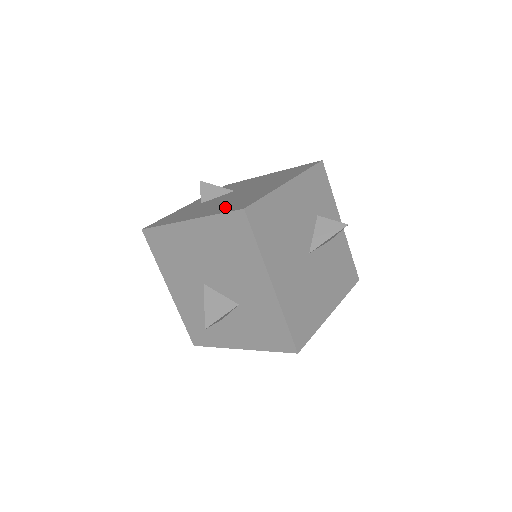
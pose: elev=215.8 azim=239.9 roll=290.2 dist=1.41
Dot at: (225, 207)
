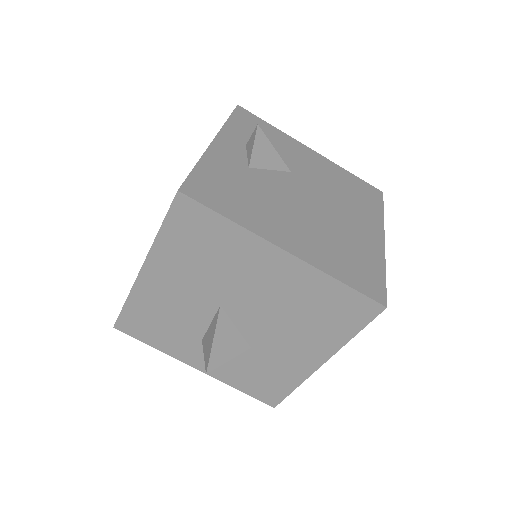
Dot at: (338, 259)
